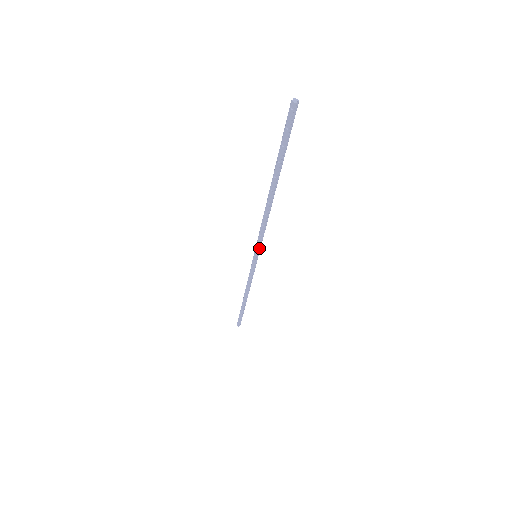
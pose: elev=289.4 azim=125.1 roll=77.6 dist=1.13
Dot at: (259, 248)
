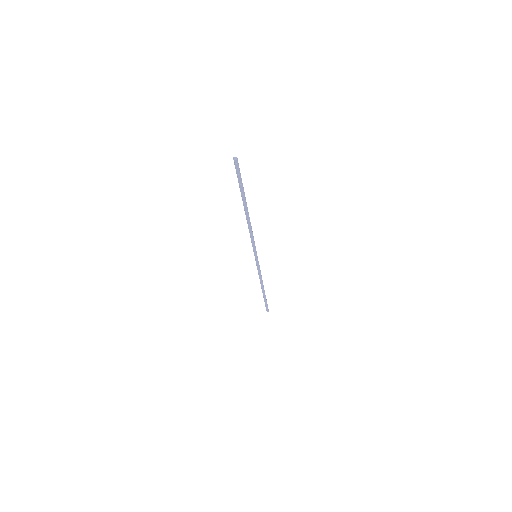
Dot at: occluded
